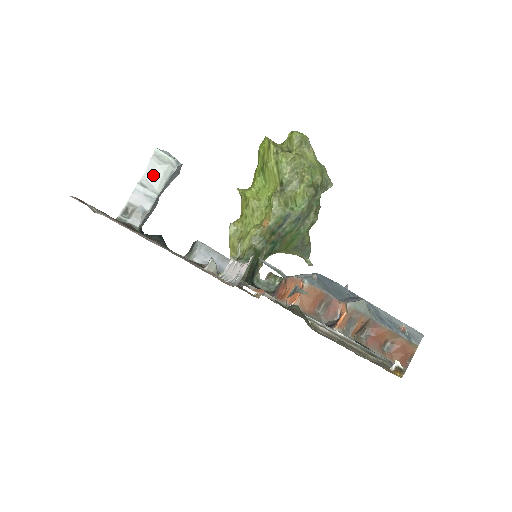
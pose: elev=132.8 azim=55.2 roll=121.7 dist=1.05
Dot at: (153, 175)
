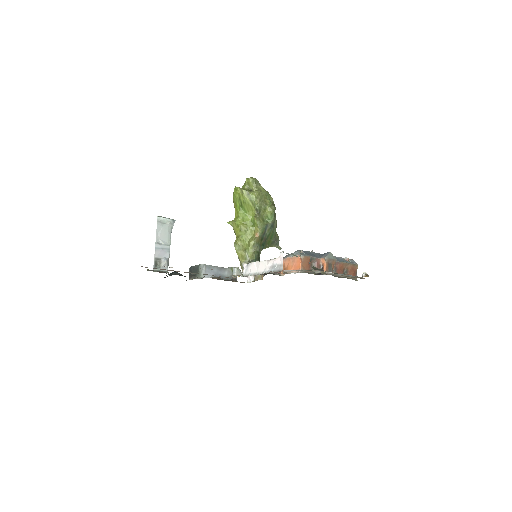
Dot at: (162, 234)
